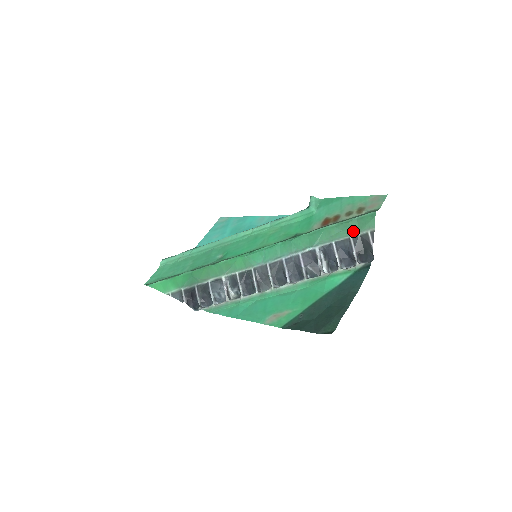
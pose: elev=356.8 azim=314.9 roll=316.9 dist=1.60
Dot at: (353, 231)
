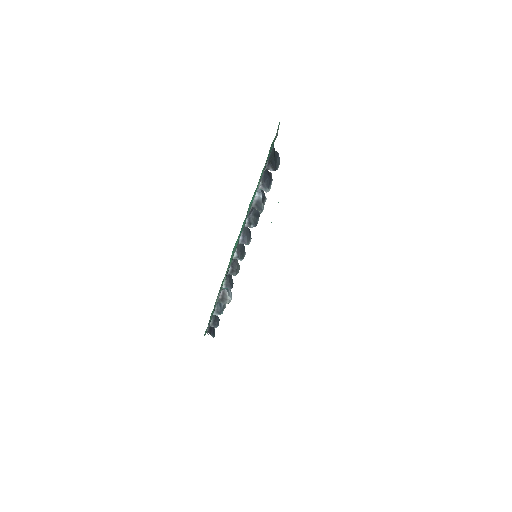
Dot at: (271, 148)
